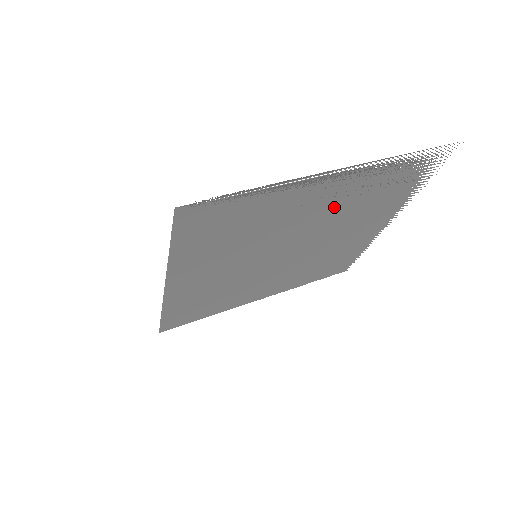
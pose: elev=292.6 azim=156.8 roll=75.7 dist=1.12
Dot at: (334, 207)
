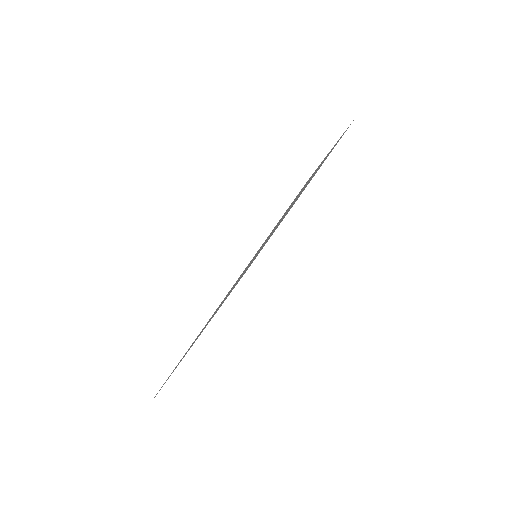
Dot at: occluded
